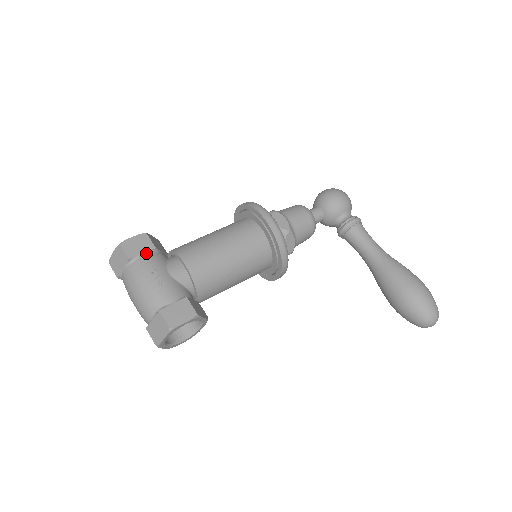
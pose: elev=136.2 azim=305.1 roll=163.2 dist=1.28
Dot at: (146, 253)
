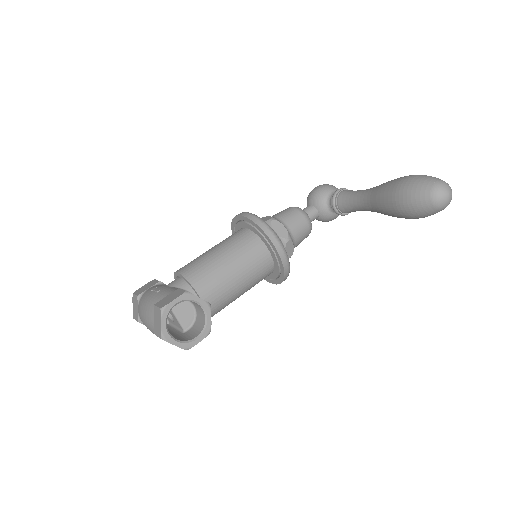
Dot at: occluded
